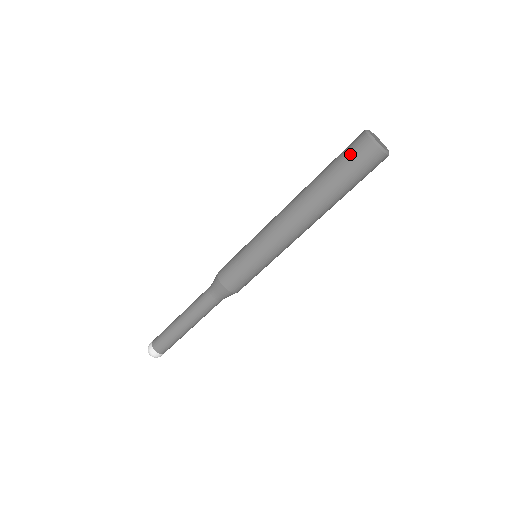
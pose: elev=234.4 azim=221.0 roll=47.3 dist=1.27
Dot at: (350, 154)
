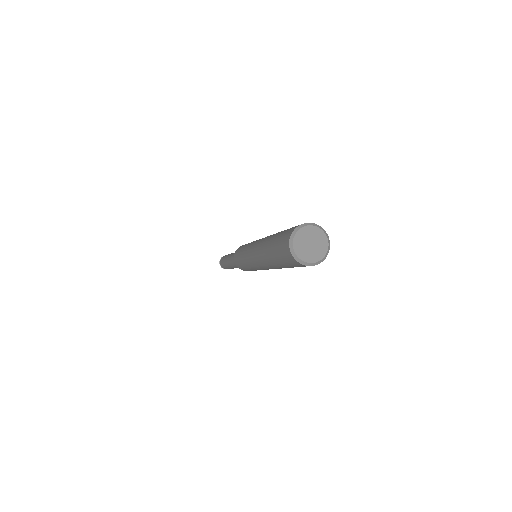
Dot at: (282, 236)
